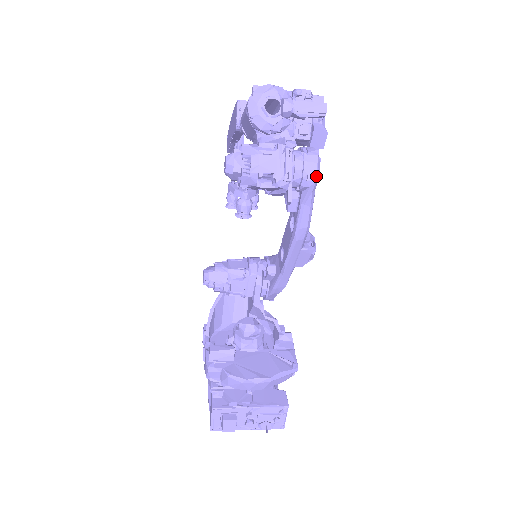
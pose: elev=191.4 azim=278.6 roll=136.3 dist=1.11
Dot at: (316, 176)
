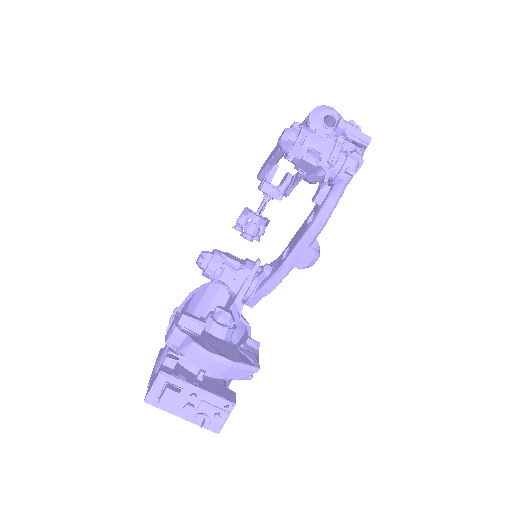
Dot at: (354, 171)
